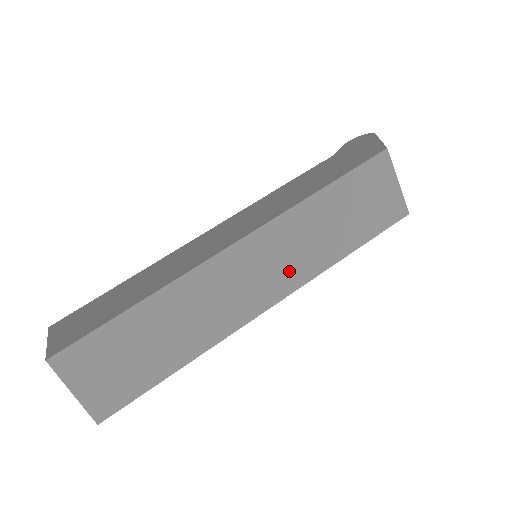
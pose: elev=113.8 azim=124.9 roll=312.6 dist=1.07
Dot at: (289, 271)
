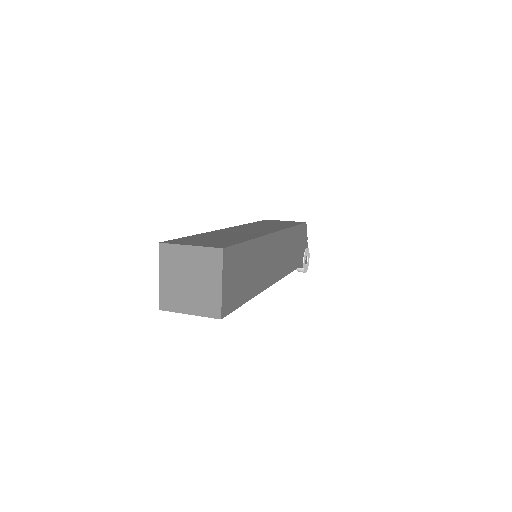
Dot at: occluded
